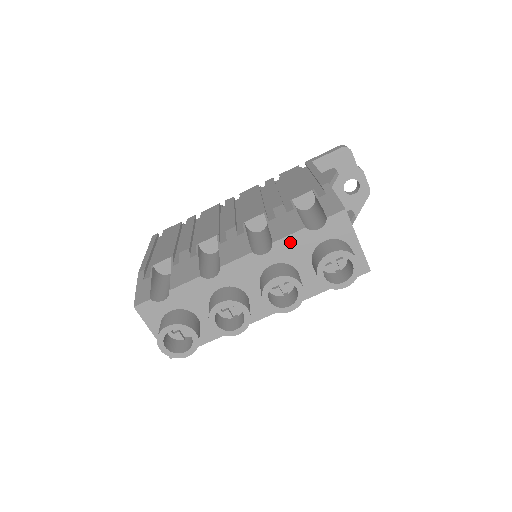
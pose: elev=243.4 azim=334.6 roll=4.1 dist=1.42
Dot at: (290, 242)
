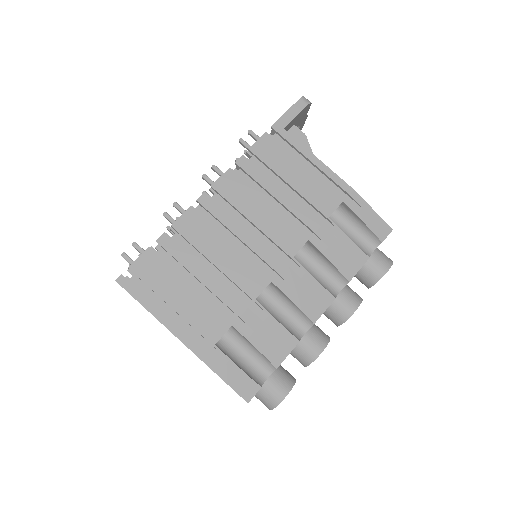
Dot at: occluded
